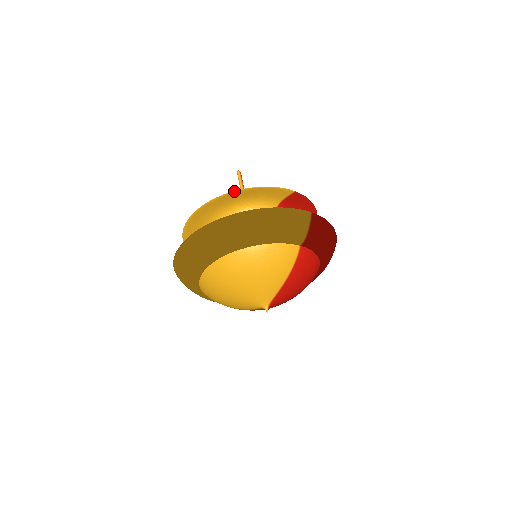
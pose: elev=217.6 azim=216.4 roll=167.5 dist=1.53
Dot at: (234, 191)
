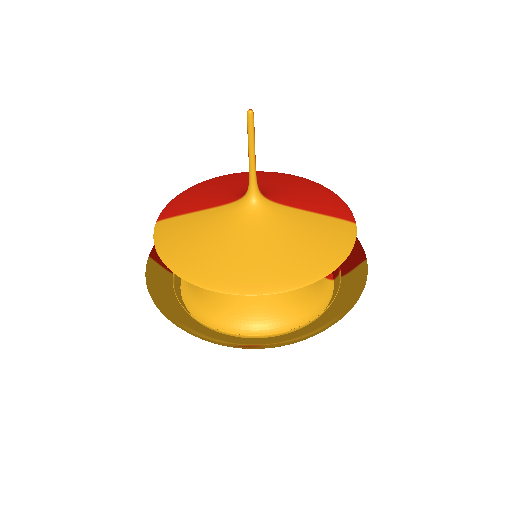
Dot at: occluded
